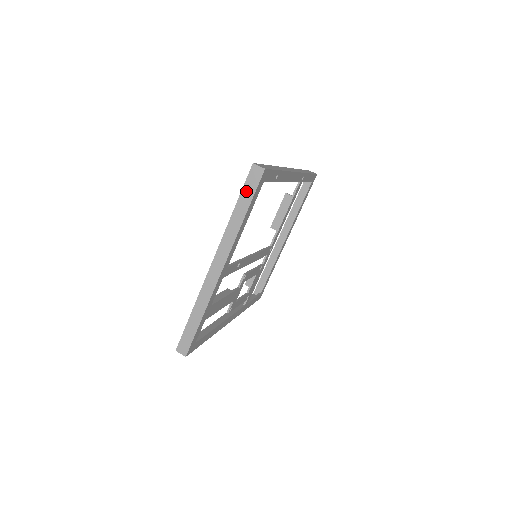
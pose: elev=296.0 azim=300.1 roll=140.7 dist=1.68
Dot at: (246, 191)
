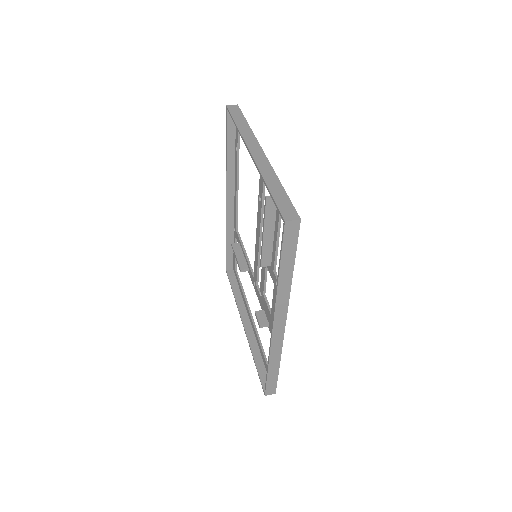
Dot at: (235, 115)
